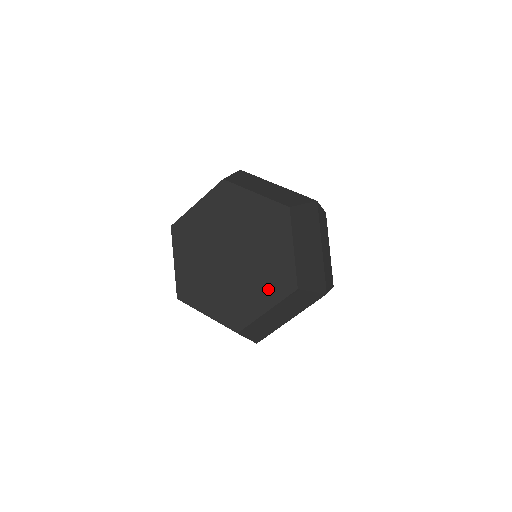
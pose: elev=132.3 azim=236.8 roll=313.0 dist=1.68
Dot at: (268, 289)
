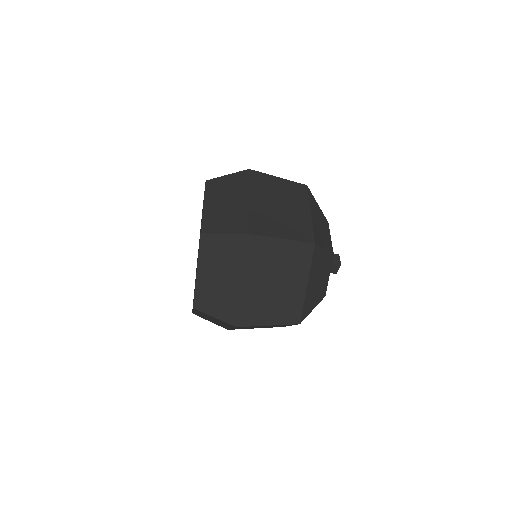
Dot at: occluded
